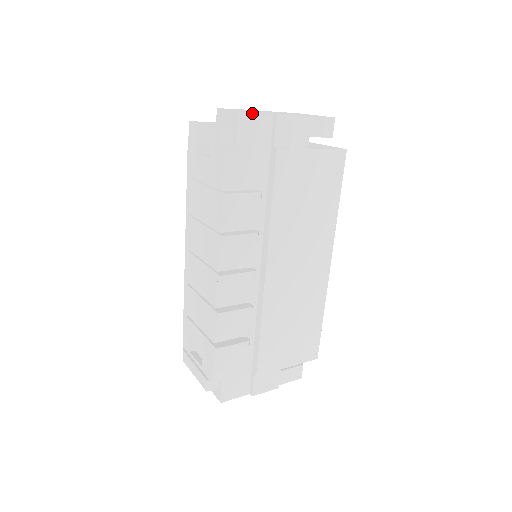
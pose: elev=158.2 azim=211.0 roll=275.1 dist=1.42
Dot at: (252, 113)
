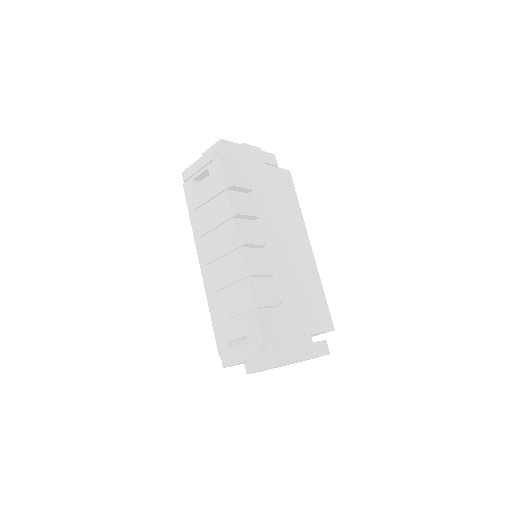
Dot at: (229, 142)
